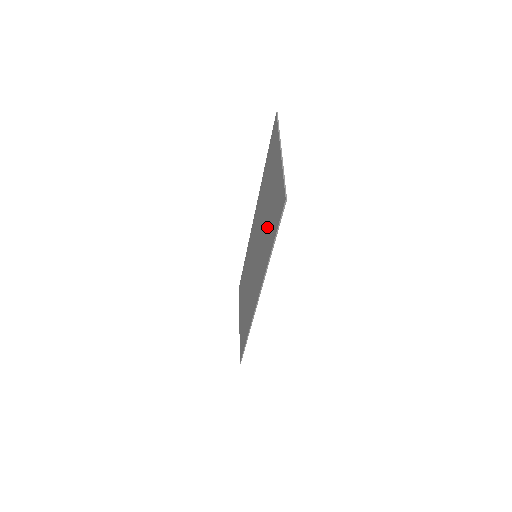
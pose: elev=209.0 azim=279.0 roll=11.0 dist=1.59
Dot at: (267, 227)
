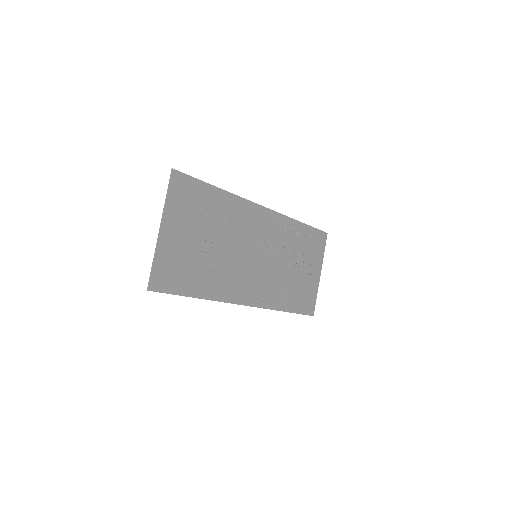
Dot at: (208, 265)
